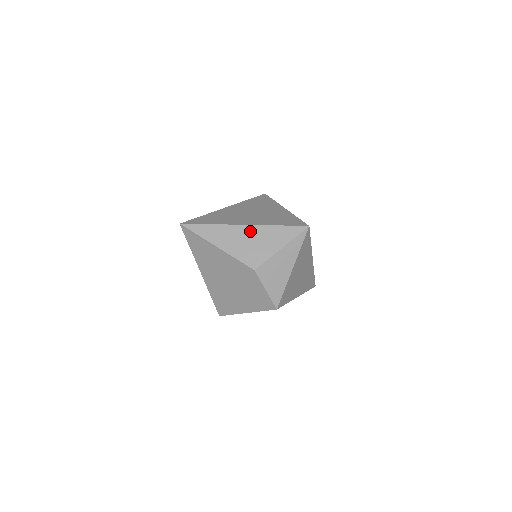
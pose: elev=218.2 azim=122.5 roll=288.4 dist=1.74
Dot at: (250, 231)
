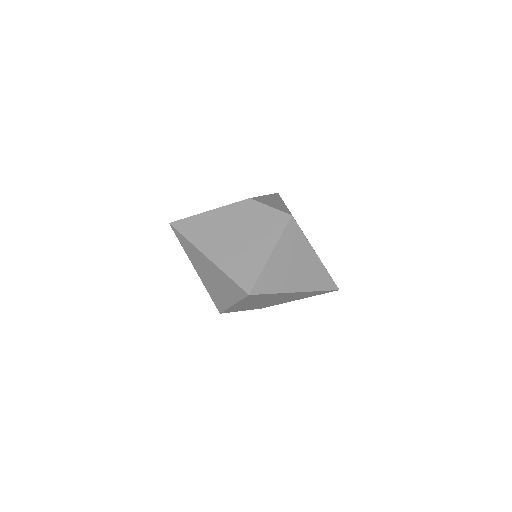
Dot at: occluded
